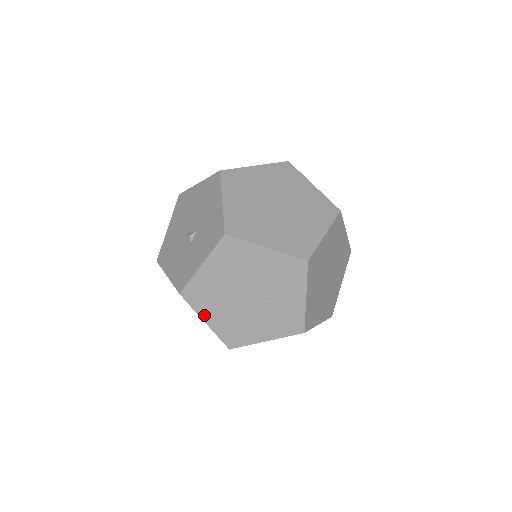
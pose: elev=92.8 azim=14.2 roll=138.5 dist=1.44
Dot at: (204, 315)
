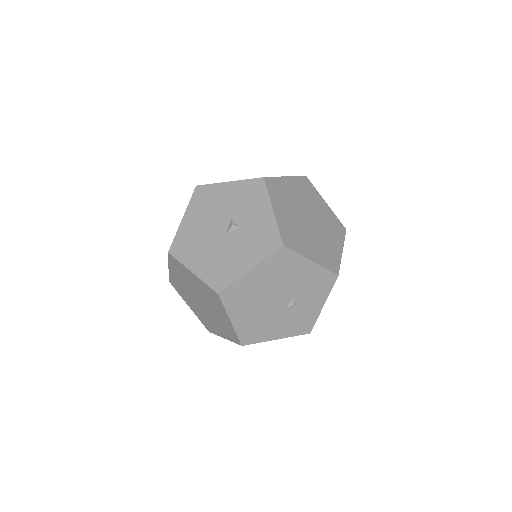
Dot at: (306, 254)
